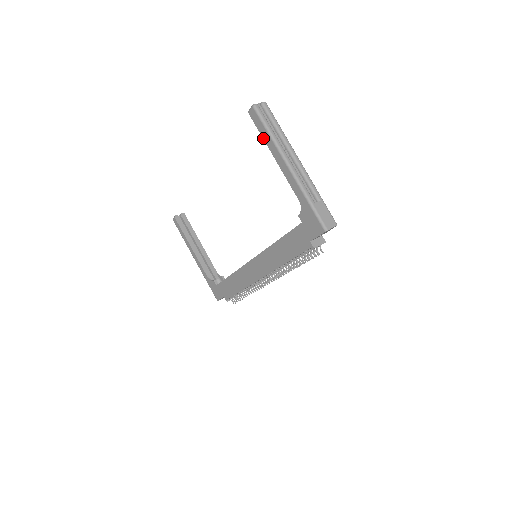
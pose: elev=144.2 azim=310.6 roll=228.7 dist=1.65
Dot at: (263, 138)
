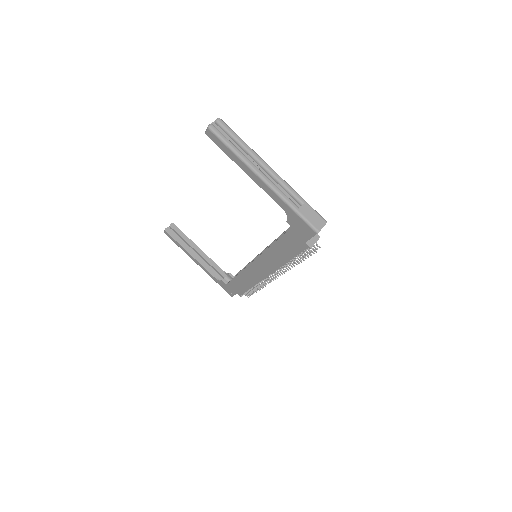
Dot at: (228, 156)
